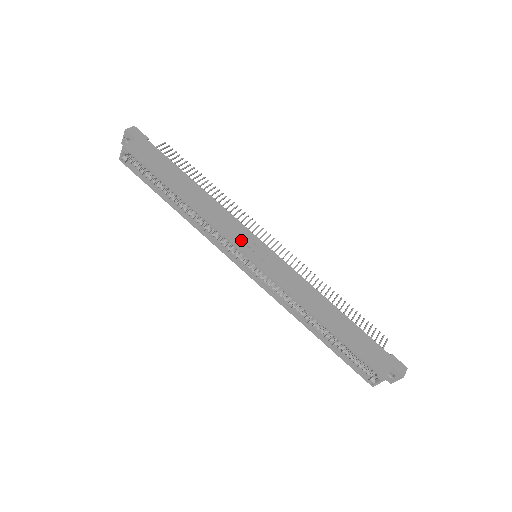
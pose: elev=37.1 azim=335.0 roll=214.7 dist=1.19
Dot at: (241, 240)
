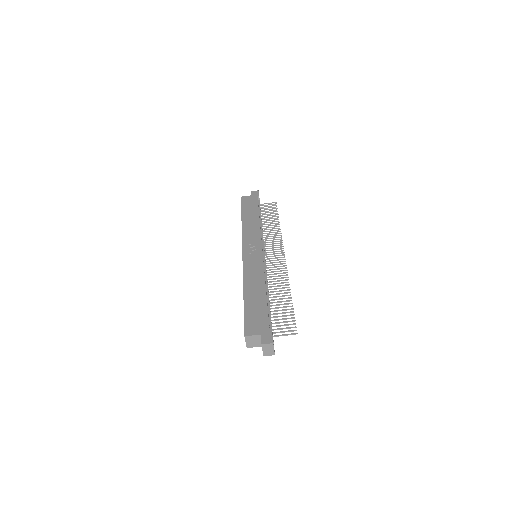
Dot at: (249, 243)
